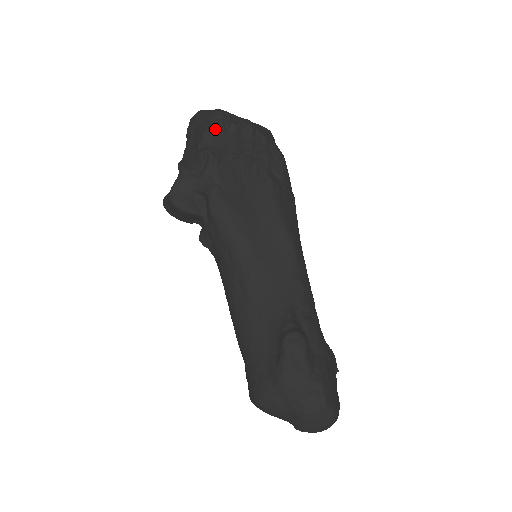
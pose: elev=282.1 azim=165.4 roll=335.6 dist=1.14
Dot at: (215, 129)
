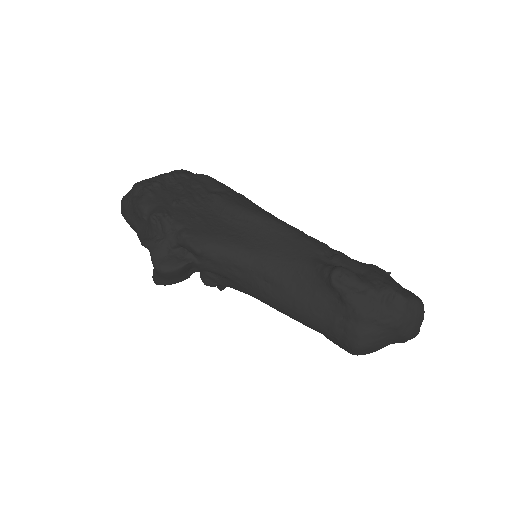
Dot at: (145, 196)
